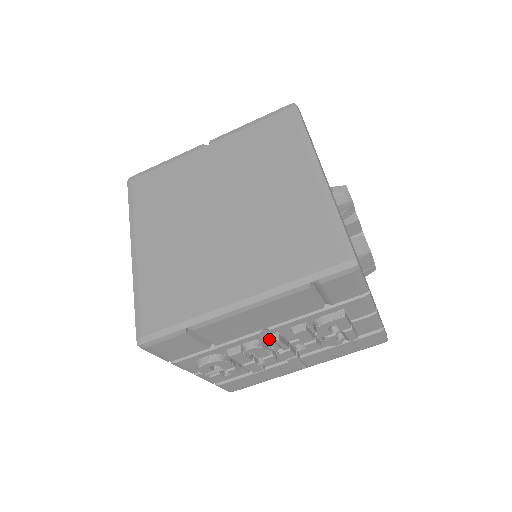
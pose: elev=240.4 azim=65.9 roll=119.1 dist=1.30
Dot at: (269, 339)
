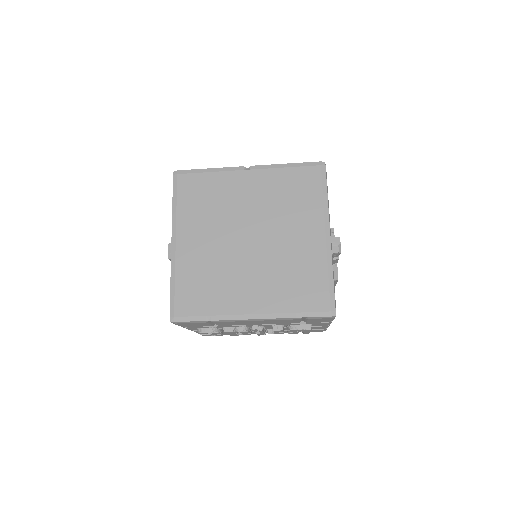
Dot at: (255, 329)
